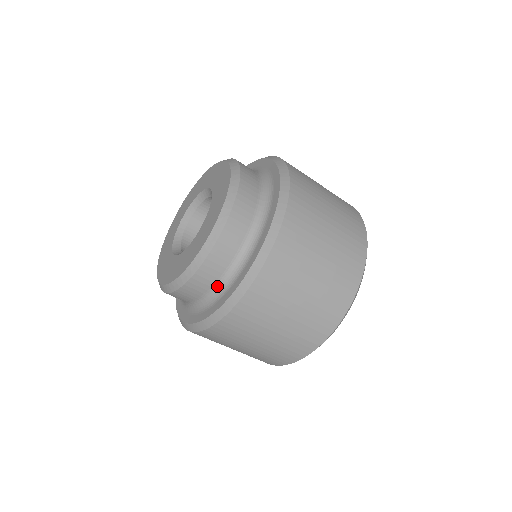
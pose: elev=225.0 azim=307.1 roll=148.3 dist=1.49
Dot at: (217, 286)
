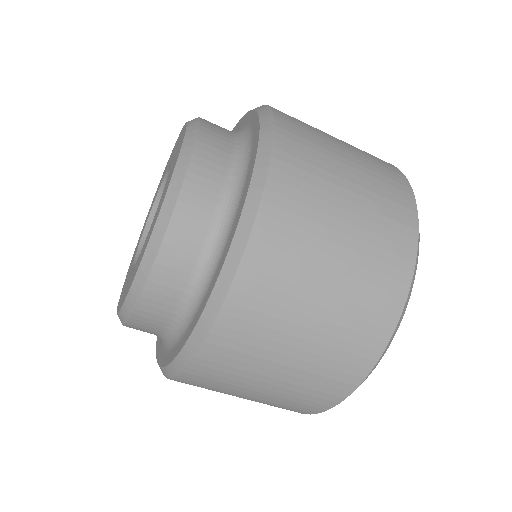
Dot at: (212, 239)
